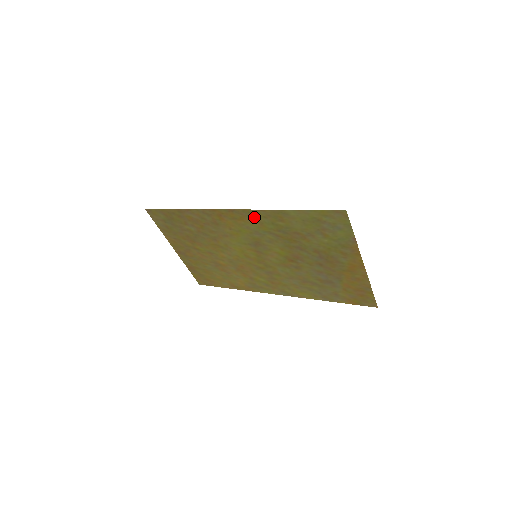
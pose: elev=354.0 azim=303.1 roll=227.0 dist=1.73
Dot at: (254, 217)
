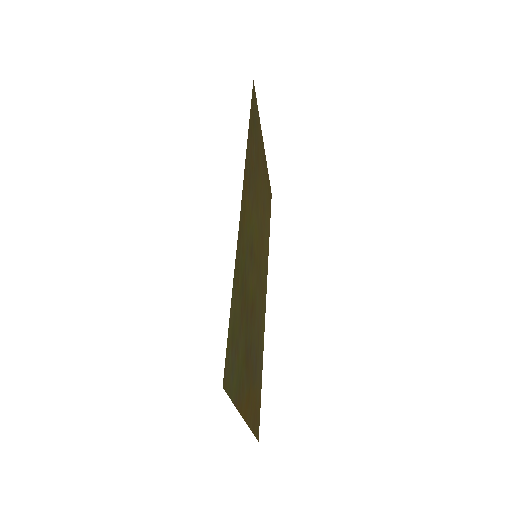
Dot at: (242, 237)
